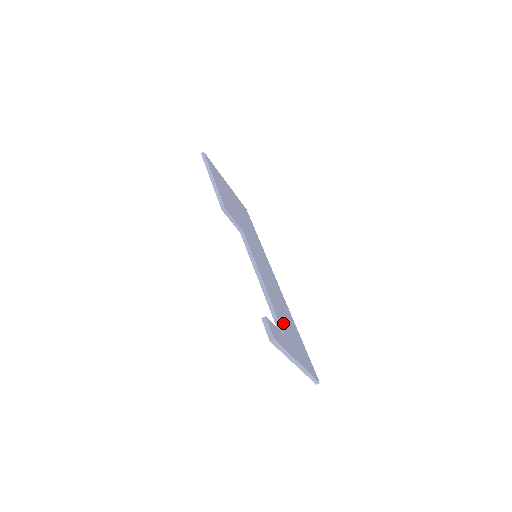
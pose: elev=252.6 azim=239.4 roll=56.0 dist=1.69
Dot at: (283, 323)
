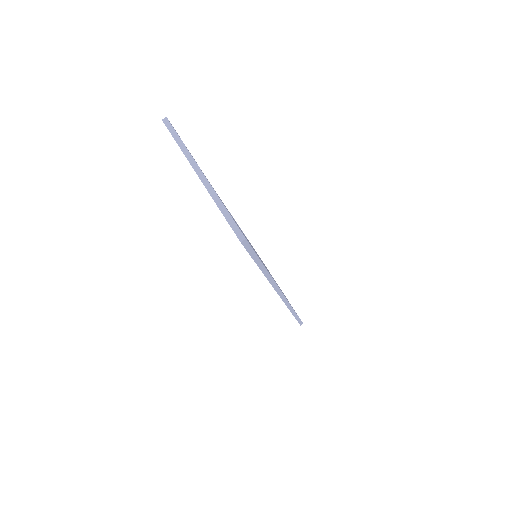
Dot at: occluded
